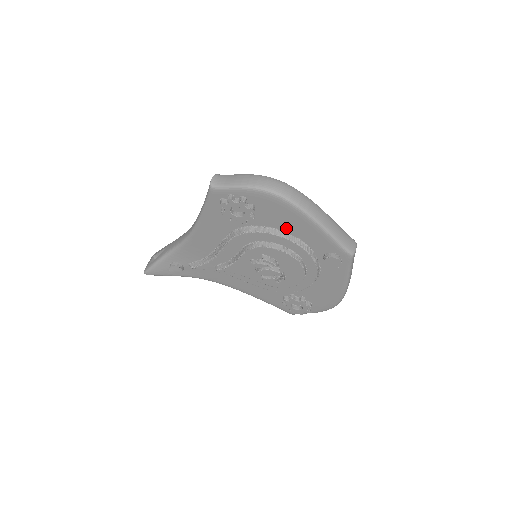
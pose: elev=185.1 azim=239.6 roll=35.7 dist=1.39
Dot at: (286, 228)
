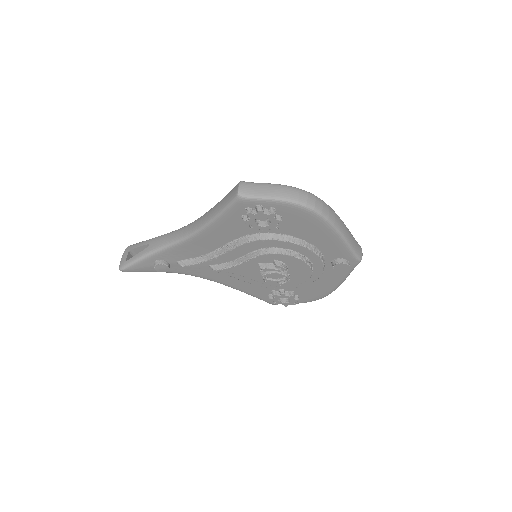
Dot at: (306, 237)
